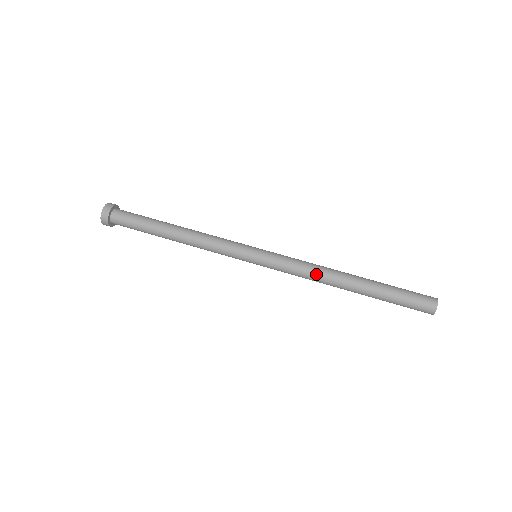
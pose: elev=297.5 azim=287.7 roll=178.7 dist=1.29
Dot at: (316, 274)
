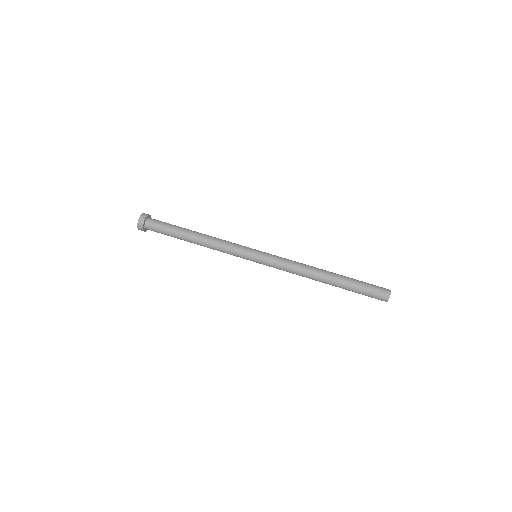
Dot at: (300, 274)
